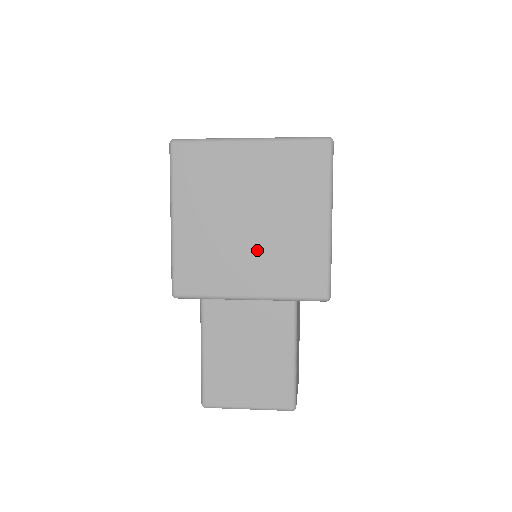
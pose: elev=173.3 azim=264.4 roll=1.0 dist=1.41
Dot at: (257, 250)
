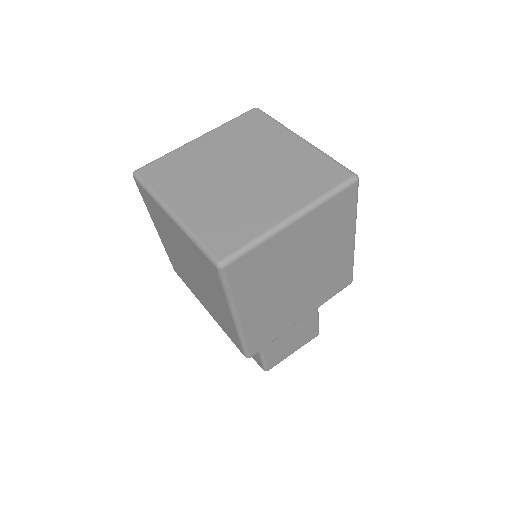
Dot at: (201, 291)
